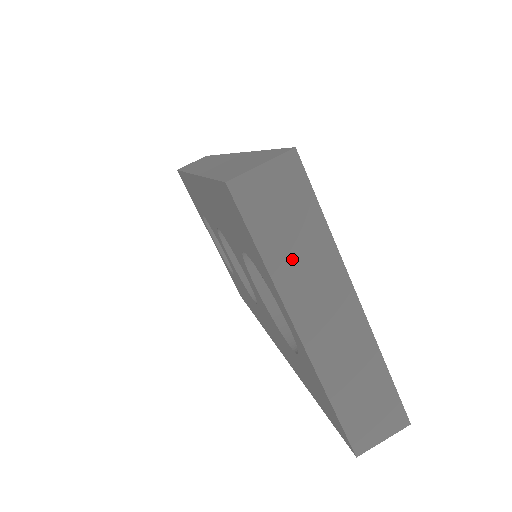
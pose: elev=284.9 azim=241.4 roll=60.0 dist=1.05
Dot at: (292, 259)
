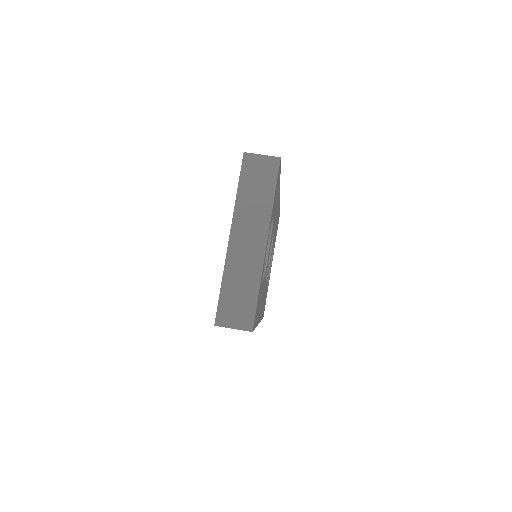
Dot at: (249, 201)
